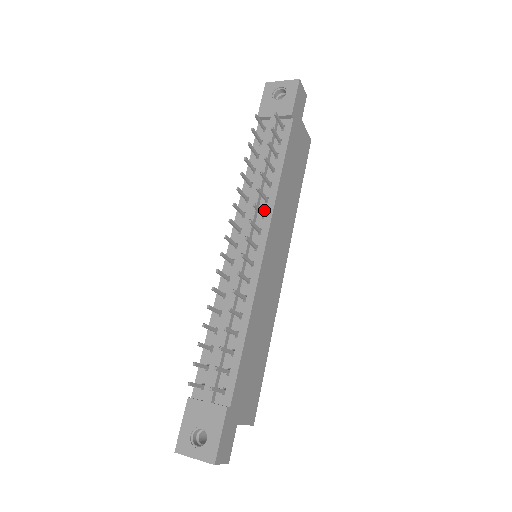
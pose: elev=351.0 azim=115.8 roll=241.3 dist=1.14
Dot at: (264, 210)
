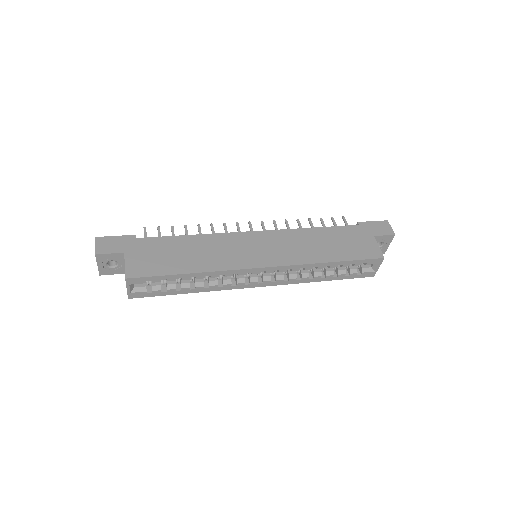
Dot at: occluded
